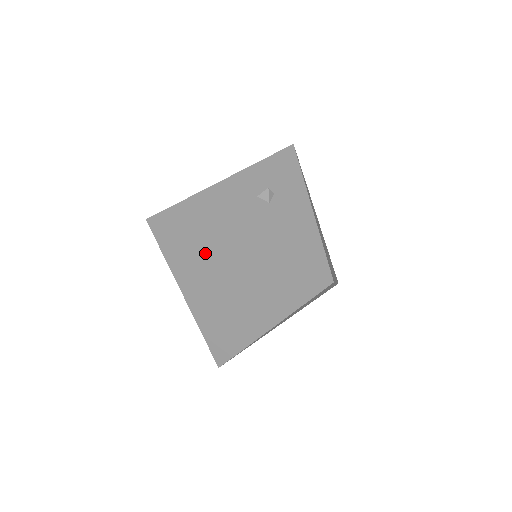
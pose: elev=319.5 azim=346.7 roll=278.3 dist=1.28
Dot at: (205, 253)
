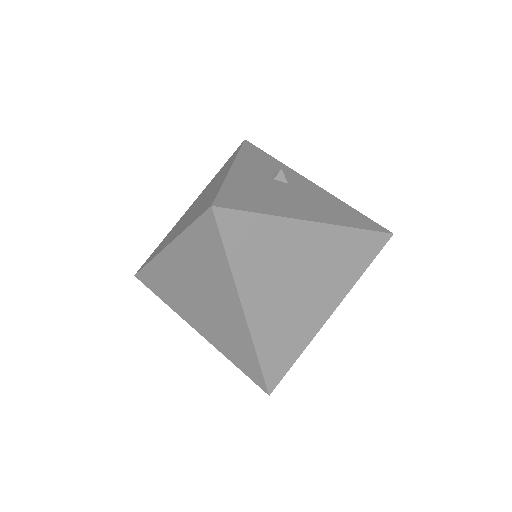
Dot at: (281, 236)
